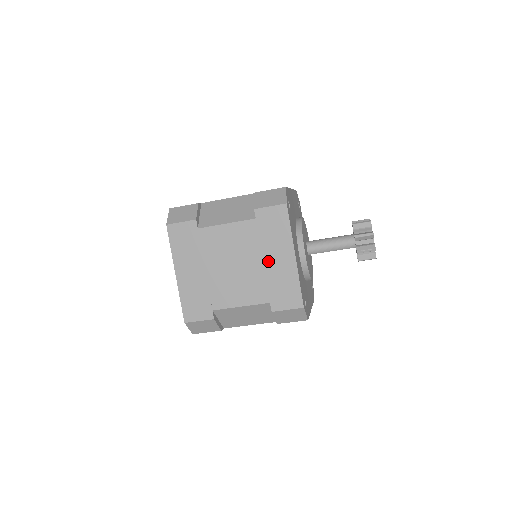
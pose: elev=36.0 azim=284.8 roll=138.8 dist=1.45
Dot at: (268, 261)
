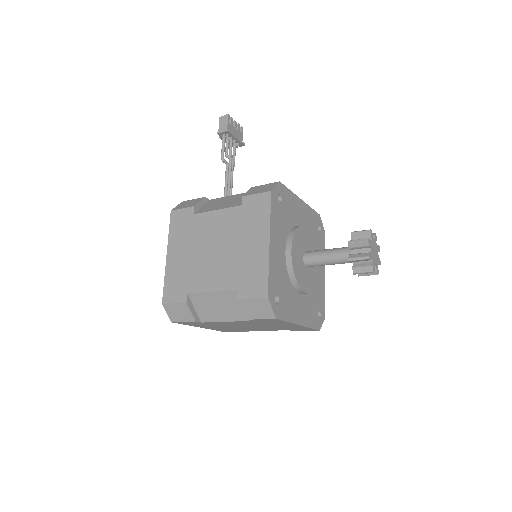
Dot at: (276, 326)
